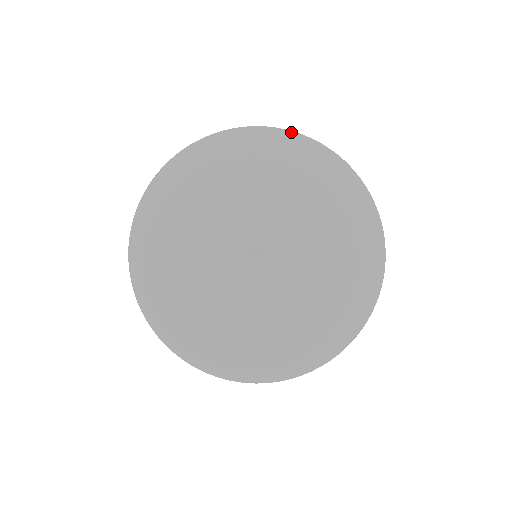
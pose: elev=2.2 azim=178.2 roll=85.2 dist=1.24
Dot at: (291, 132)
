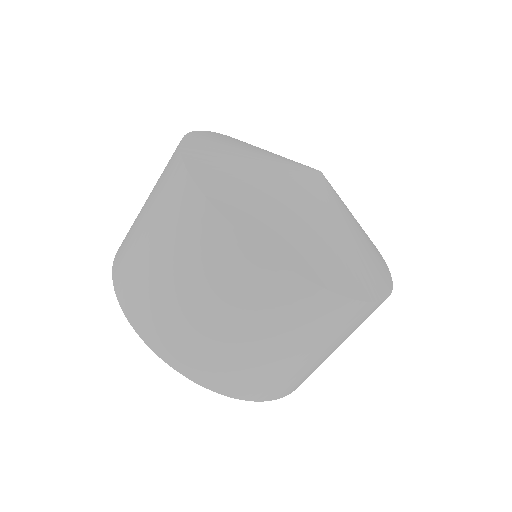
Dot at: occluded
